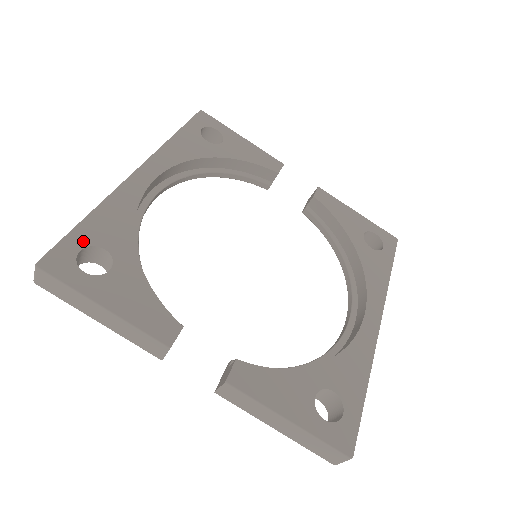
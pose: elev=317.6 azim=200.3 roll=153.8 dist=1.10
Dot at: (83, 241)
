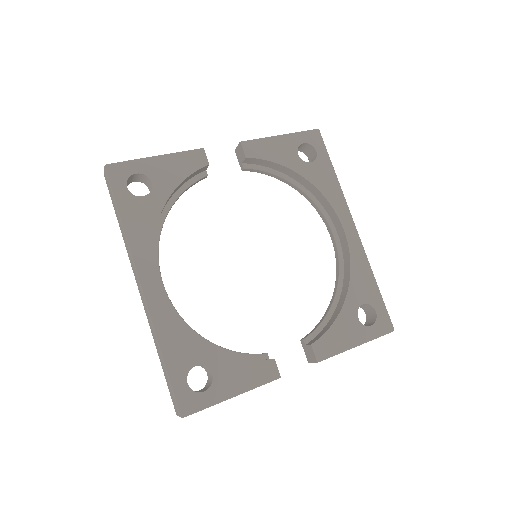
Dot at: (181, 376)
